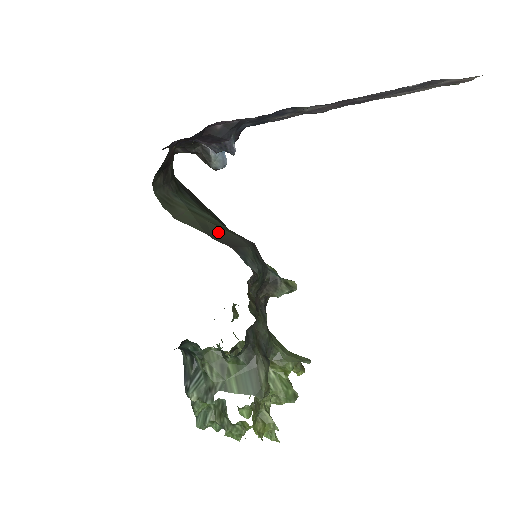
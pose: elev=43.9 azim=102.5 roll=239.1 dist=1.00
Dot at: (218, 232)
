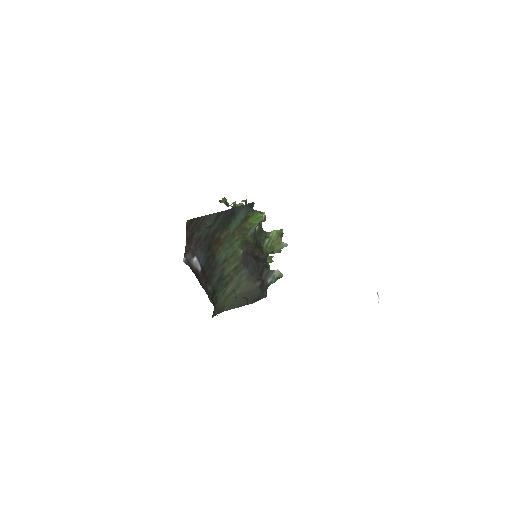
Dot at: (243, 298)
